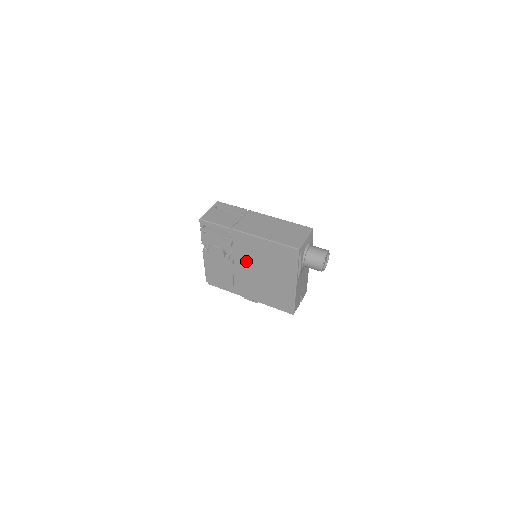
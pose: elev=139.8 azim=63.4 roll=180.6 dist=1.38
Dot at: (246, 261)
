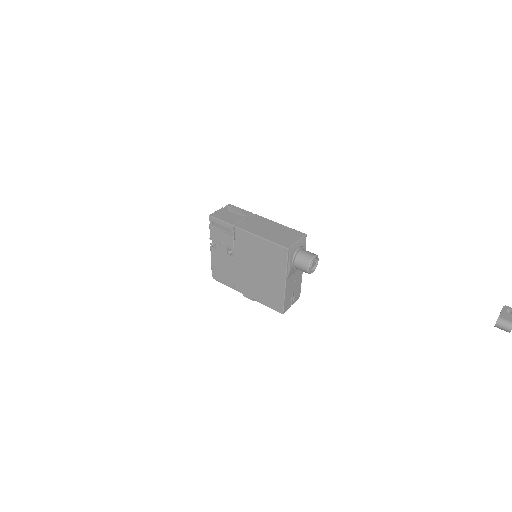
Dot at: (245, 258)
